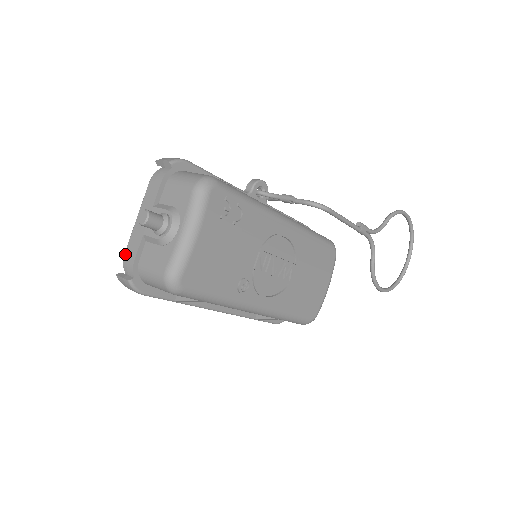
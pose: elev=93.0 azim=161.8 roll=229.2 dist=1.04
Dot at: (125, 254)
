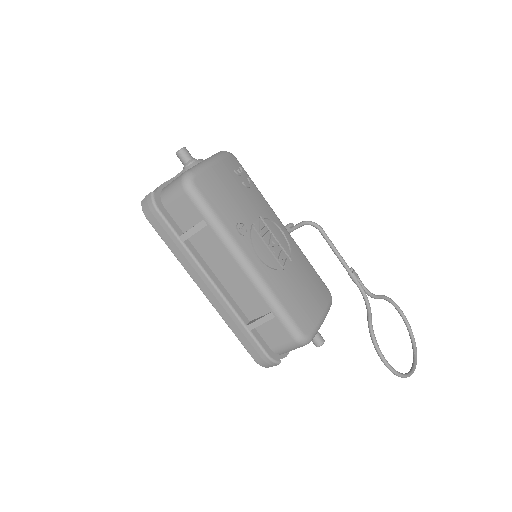
Dot at: occluded
